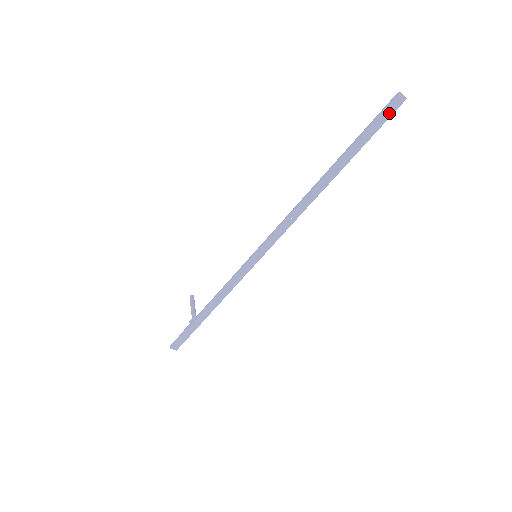
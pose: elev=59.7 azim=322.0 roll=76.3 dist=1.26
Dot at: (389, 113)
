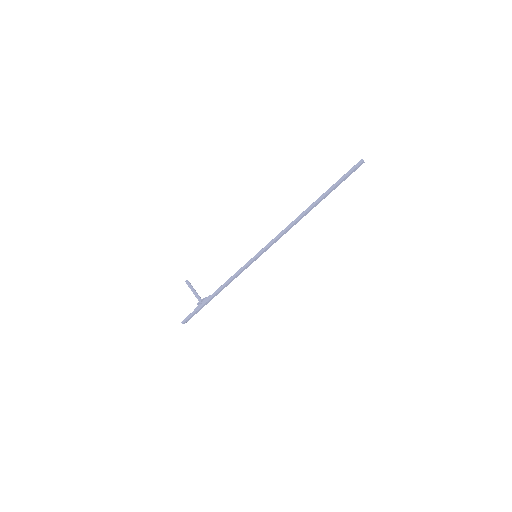
Dot at: (354, 171)
